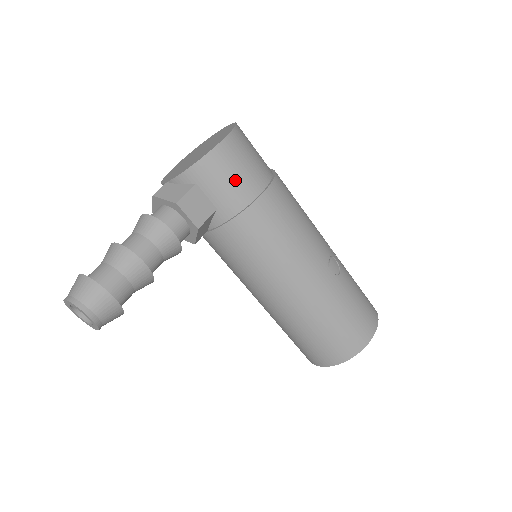
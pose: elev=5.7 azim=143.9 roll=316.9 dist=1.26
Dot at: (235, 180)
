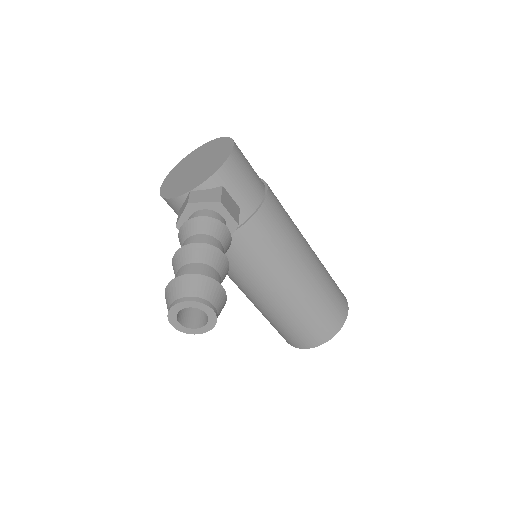
Dot at: (250, 180)
